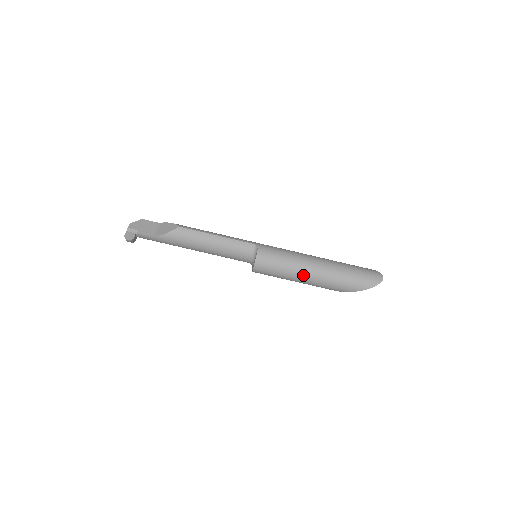
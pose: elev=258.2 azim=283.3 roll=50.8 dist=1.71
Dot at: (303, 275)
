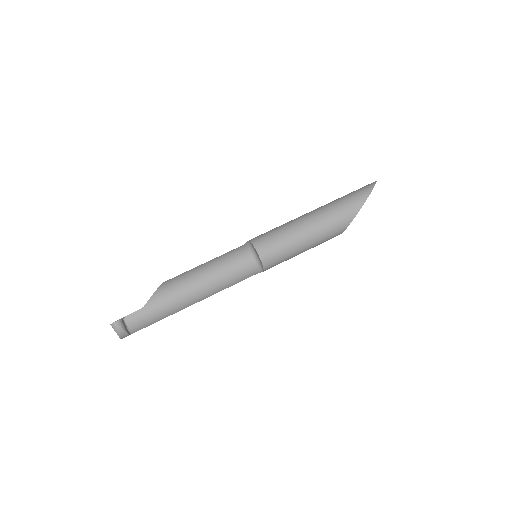
Dot at: (306, 223)
